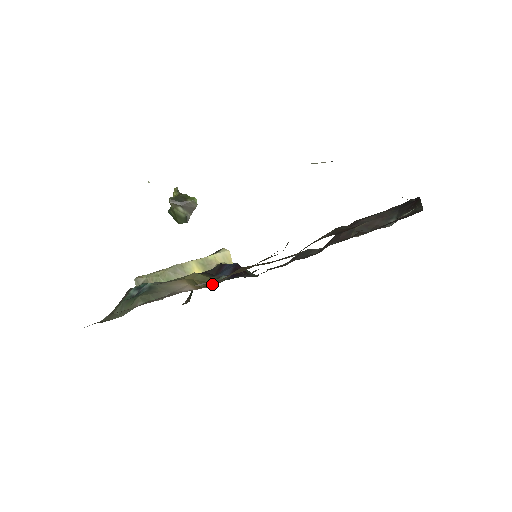
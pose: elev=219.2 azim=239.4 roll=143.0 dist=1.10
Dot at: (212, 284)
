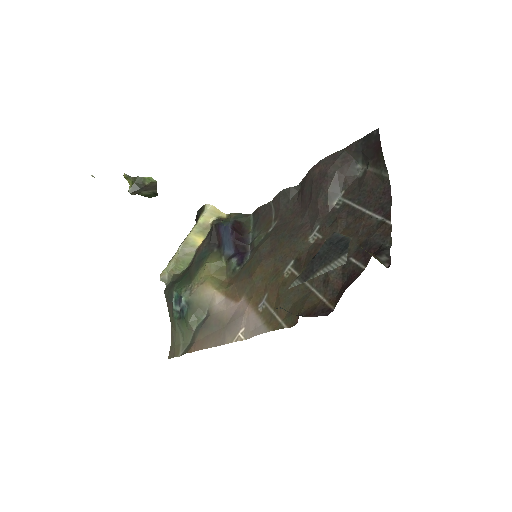
Dot at: (233, 285)
